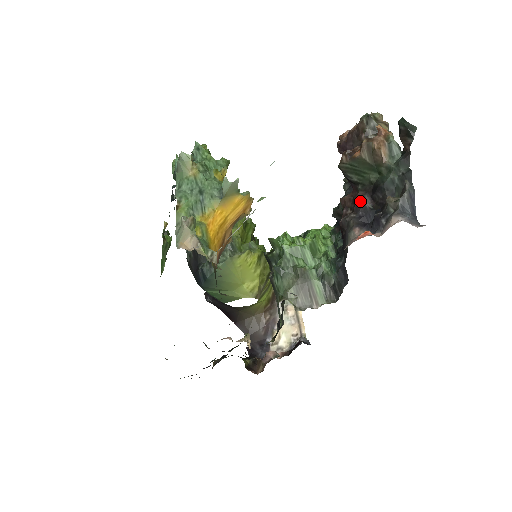
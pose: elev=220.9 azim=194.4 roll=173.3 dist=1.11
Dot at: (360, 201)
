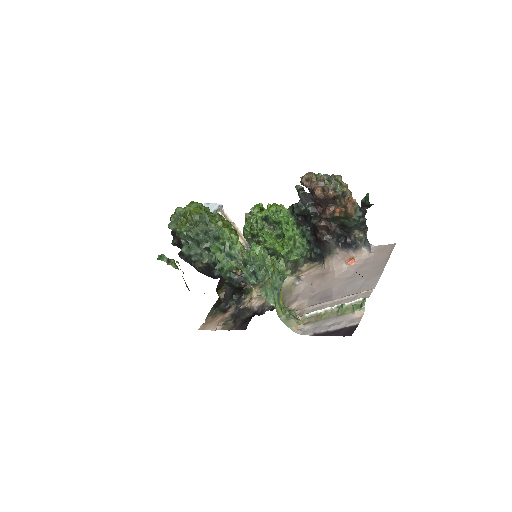
Dot at: (335, 232)
